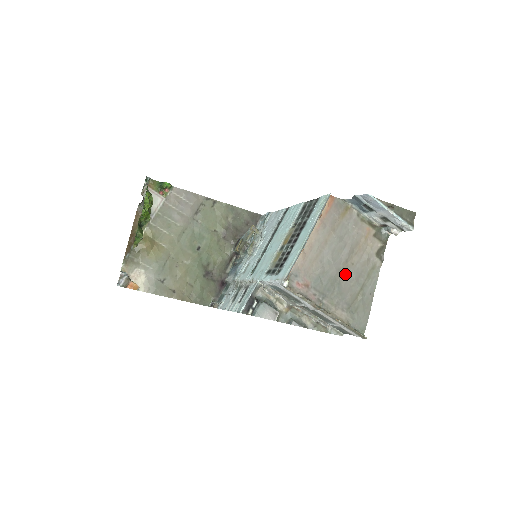
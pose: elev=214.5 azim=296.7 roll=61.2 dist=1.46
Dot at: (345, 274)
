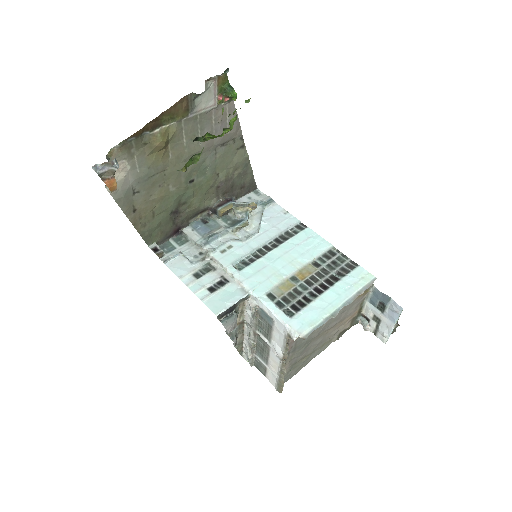
Dot at: (317, 339)
